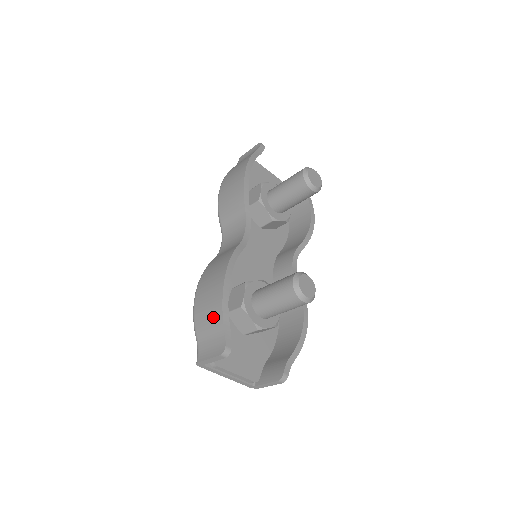
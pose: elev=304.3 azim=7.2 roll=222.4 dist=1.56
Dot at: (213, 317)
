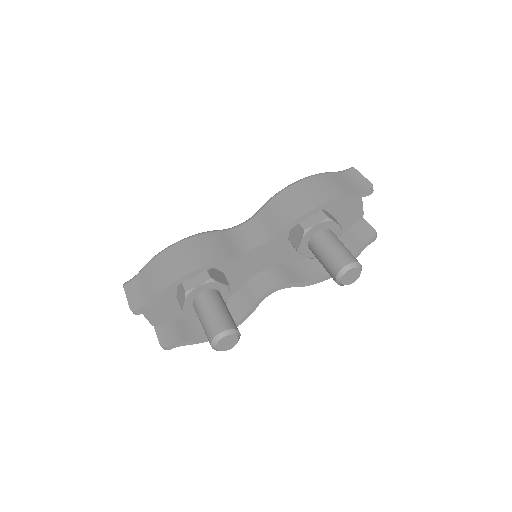
Dot at: (155, 282)
